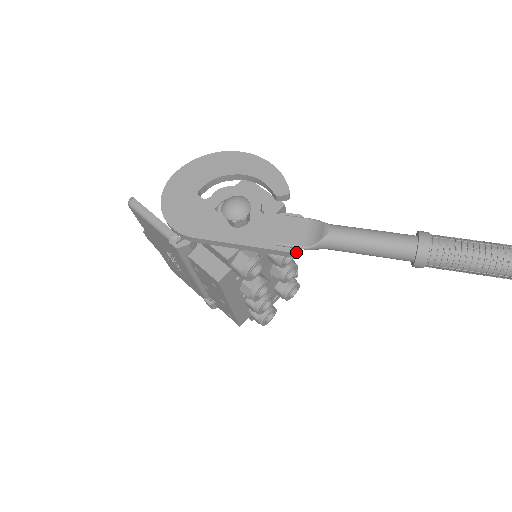
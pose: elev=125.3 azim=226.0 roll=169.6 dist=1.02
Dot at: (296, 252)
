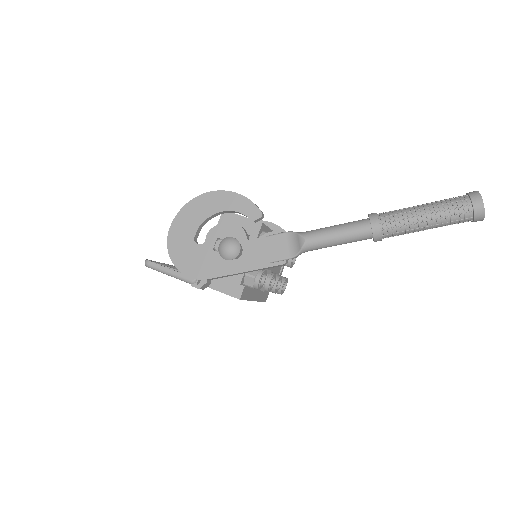
Dot at: (286, 261)
